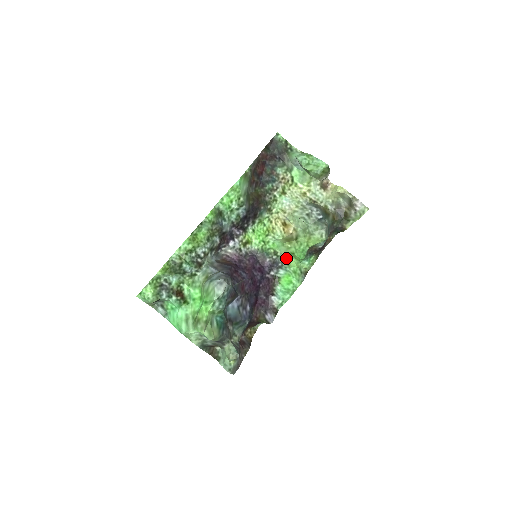
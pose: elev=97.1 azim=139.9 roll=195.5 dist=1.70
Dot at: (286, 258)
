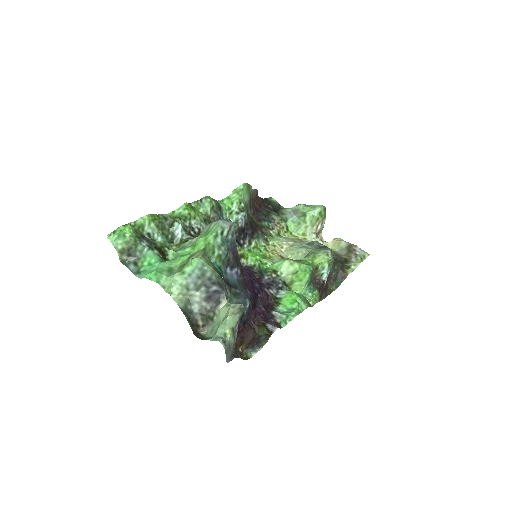
Dot at: (286, 283)
